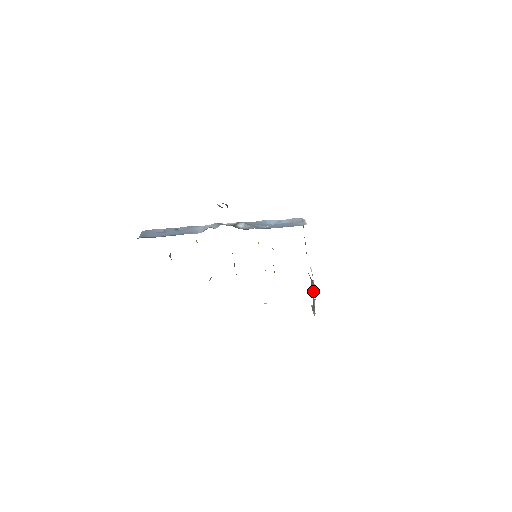
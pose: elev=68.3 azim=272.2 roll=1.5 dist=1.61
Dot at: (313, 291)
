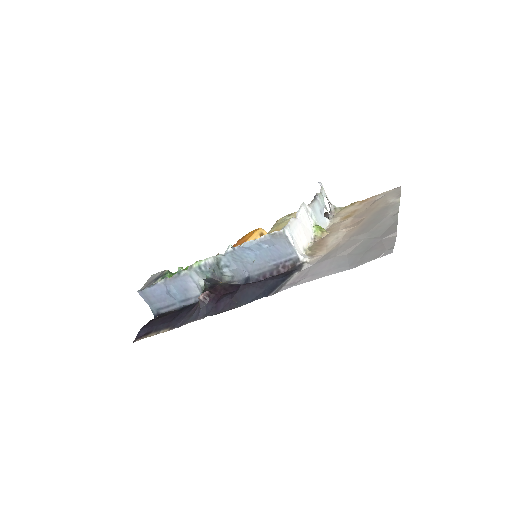
Dot at: occluded
